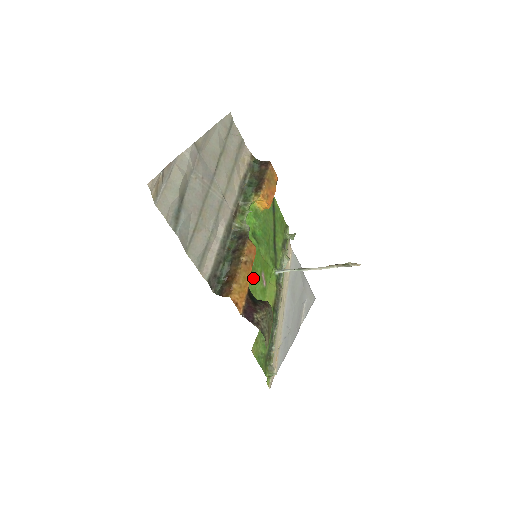
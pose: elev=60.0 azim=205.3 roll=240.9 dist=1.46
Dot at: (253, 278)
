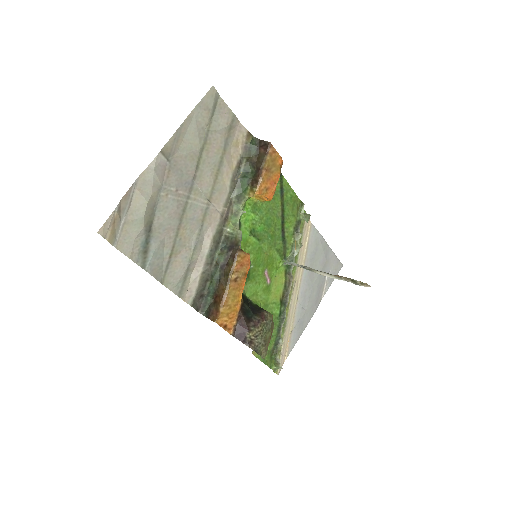
Dot at: (252, 281)
